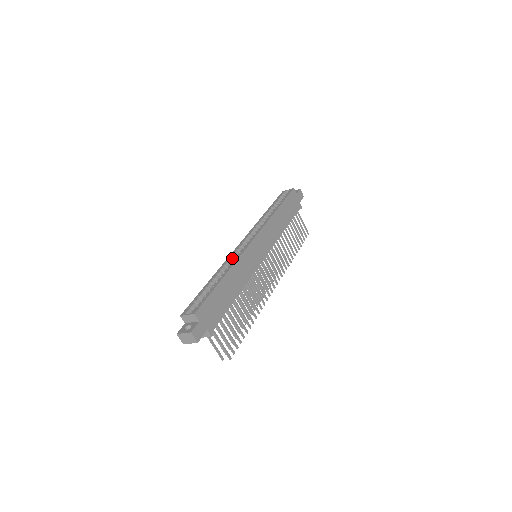
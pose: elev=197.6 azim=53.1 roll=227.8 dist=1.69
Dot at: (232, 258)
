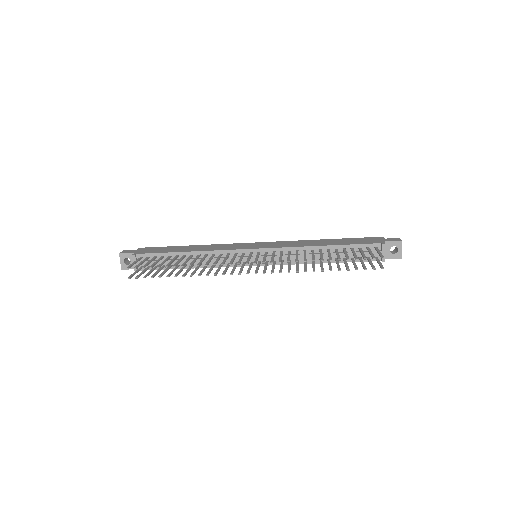
Dot at: occluded
